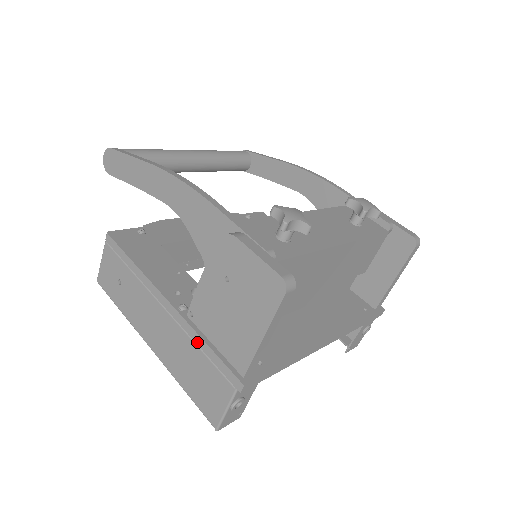
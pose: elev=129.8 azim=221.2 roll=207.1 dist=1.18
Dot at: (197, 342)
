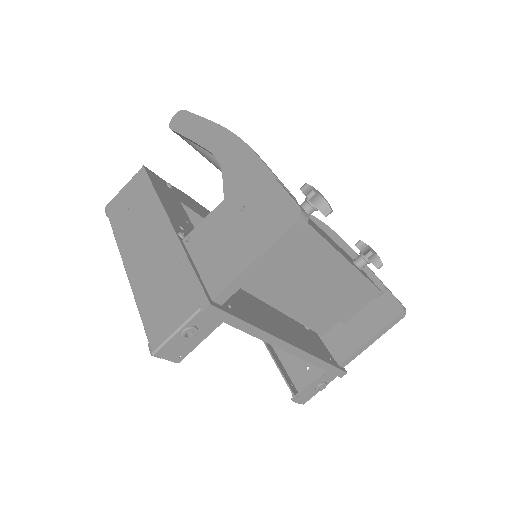
Dot at: (181, 262)
